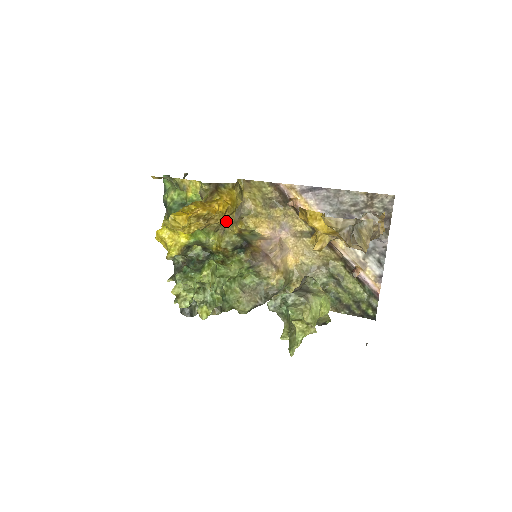
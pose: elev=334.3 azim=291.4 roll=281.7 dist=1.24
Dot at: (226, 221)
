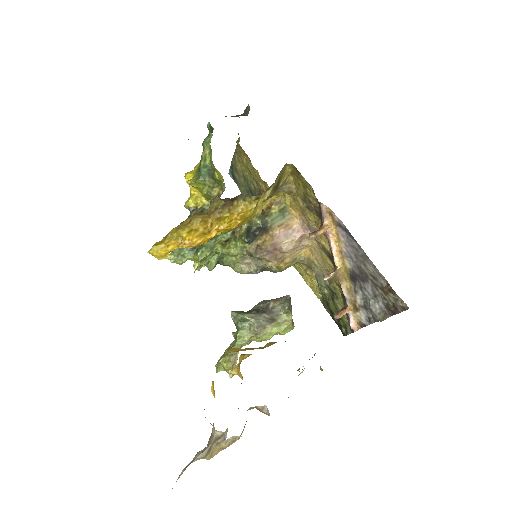
Dot at: (232, 230)
